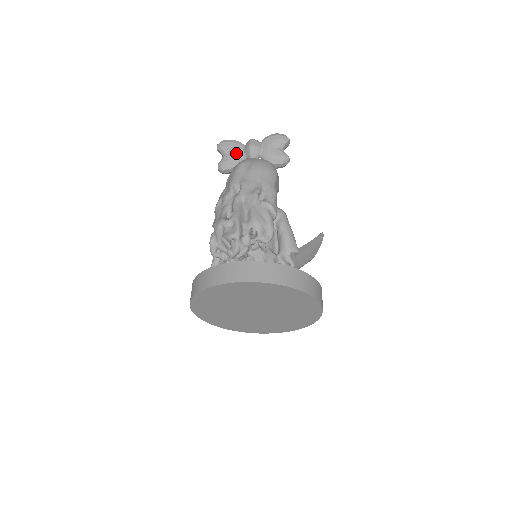
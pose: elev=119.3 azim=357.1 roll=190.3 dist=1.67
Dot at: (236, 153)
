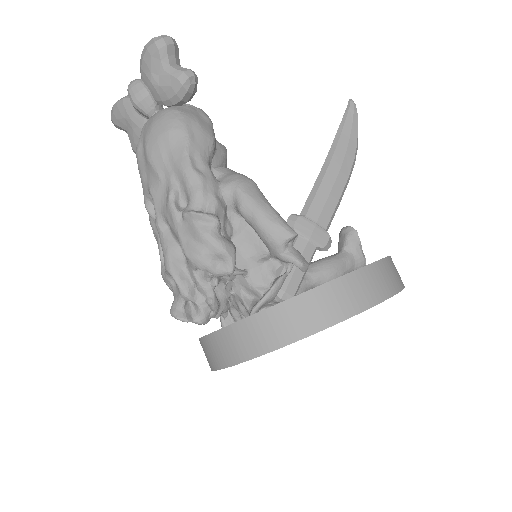
Dot at: (132, 122)
